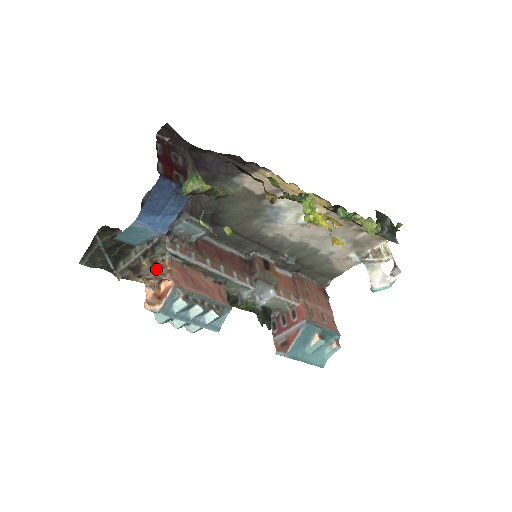
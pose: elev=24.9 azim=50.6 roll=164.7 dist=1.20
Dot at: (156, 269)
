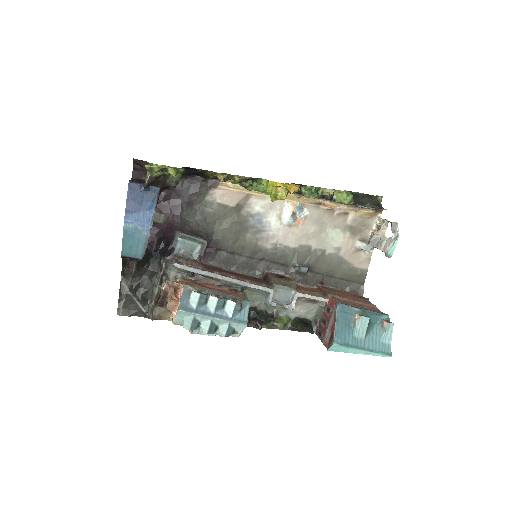
Dot at: occluded
